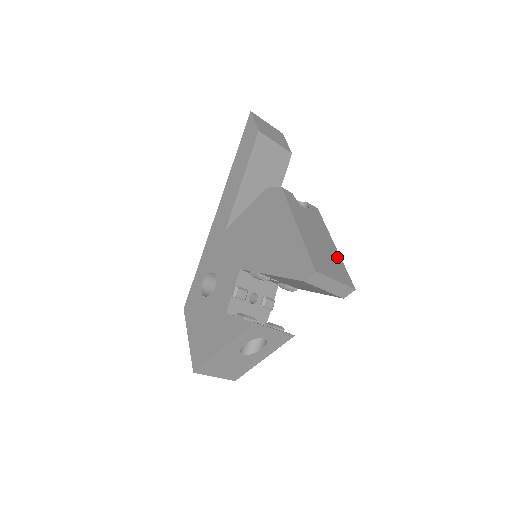
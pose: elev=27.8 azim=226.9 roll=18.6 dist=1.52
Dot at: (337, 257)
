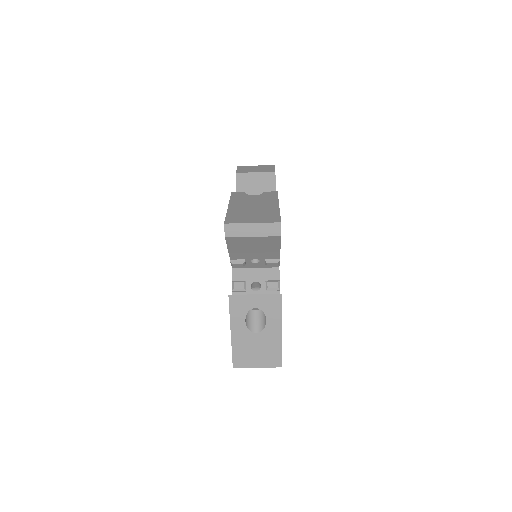
Dot at: (273, 211)
